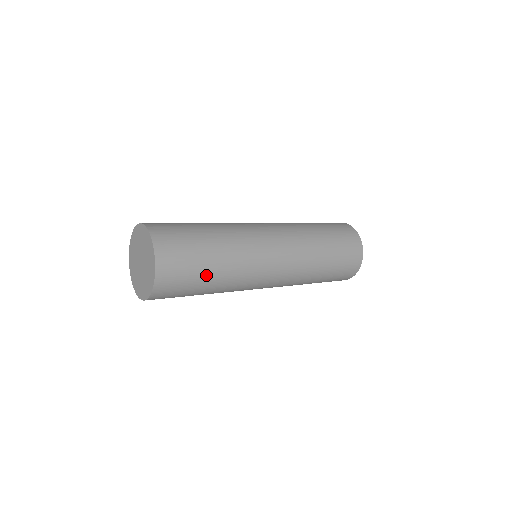
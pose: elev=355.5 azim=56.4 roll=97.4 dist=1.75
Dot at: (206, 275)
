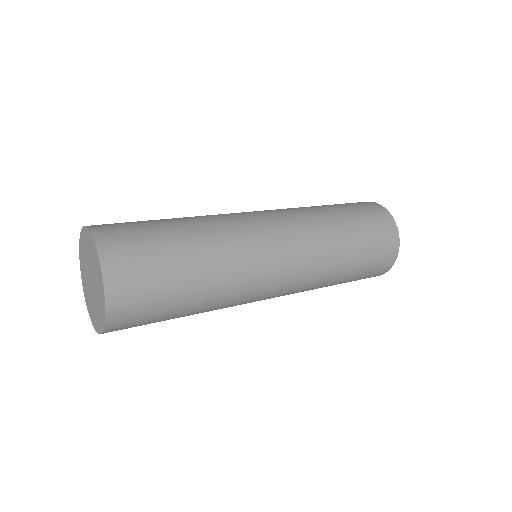
Dot at: (176, 317)
